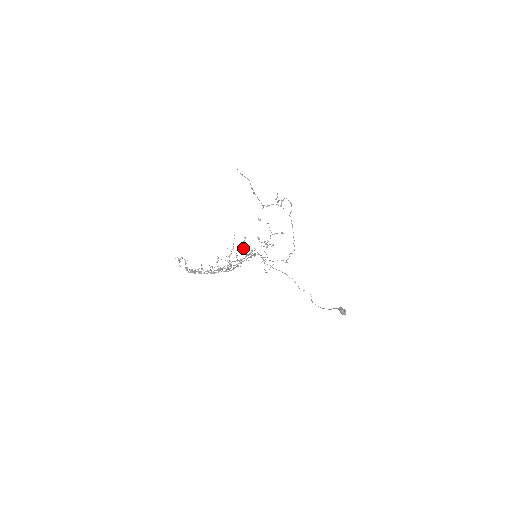
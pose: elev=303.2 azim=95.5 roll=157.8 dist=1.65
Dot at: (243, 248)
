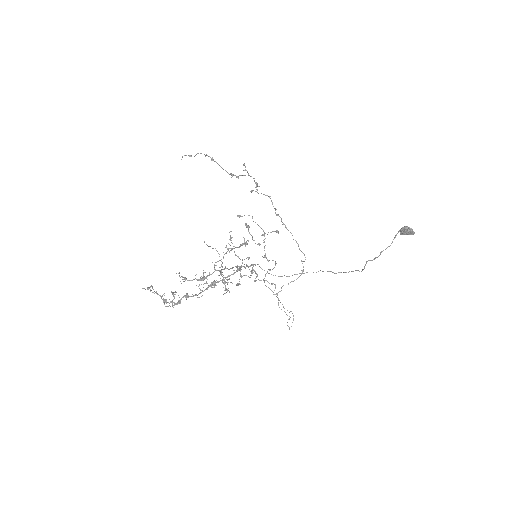
Dot at: (234, 252)
